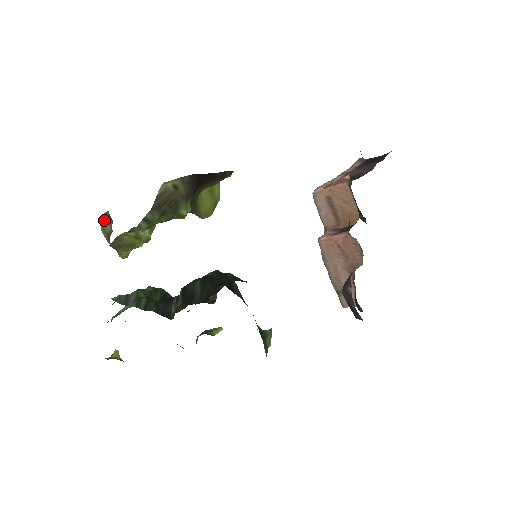
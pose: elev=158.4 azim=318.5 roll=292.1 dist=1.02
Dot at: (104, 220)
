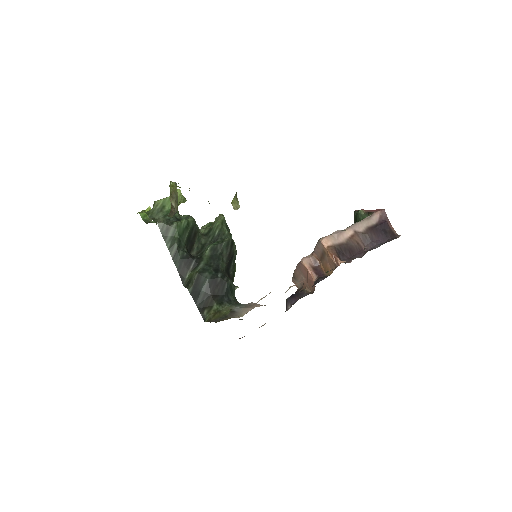
Dot at: (174, 189)
